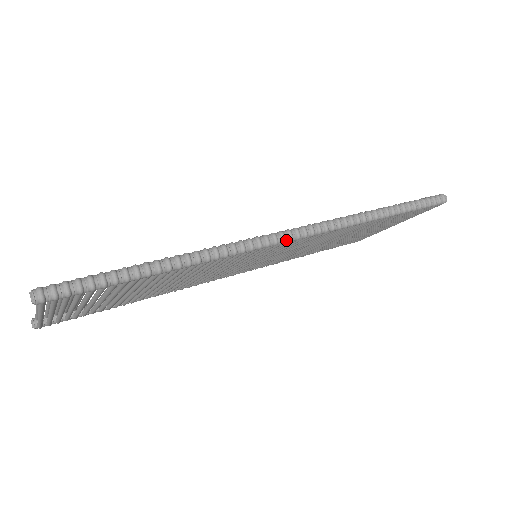
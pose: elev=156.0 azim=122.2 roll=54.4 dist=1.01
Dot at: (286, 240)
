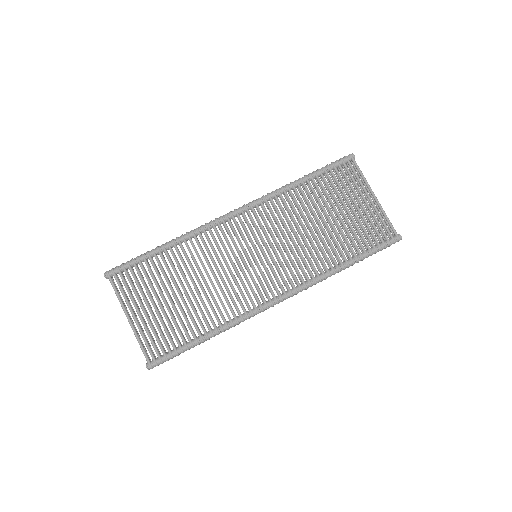
Dot at: (274, 304)
